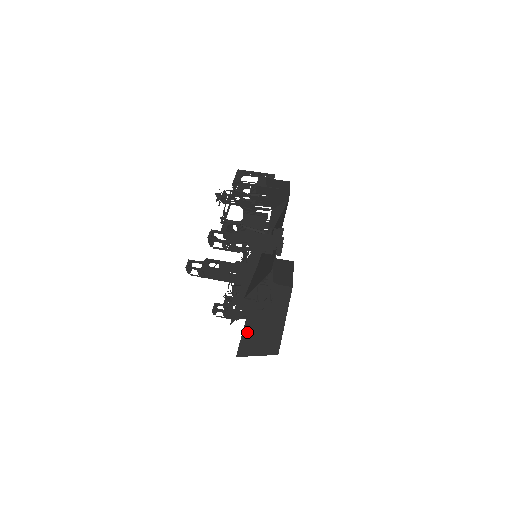
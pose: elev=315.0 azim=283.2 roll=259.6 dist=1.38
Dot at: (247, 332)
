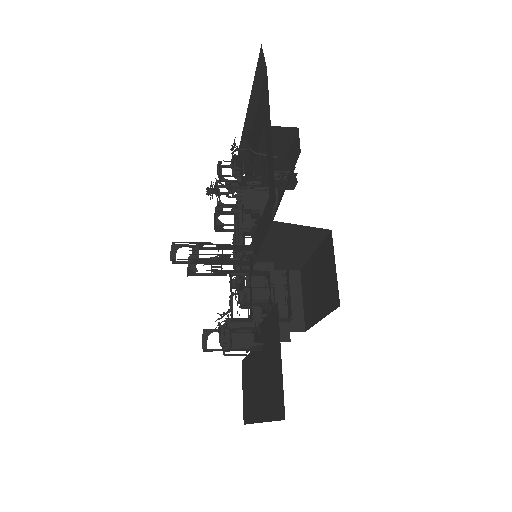
Dot at: occluded
